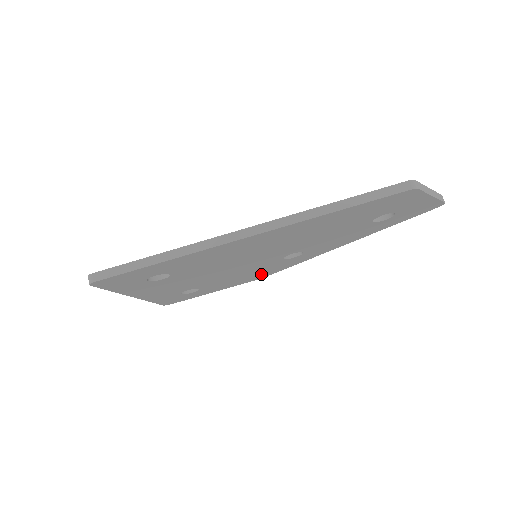
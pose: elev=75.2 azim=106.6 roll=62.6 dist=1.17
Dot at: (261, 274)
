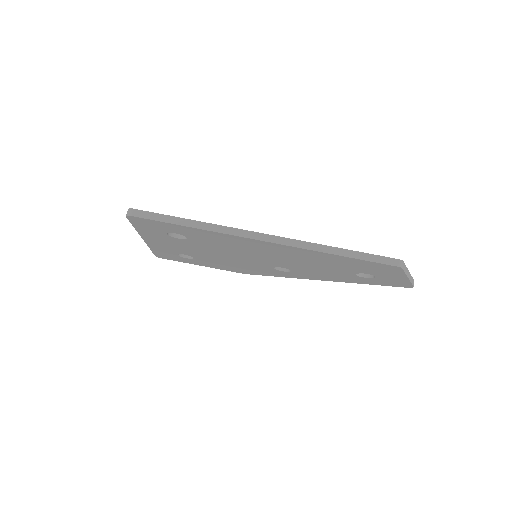
Dot at: (247, 270)
